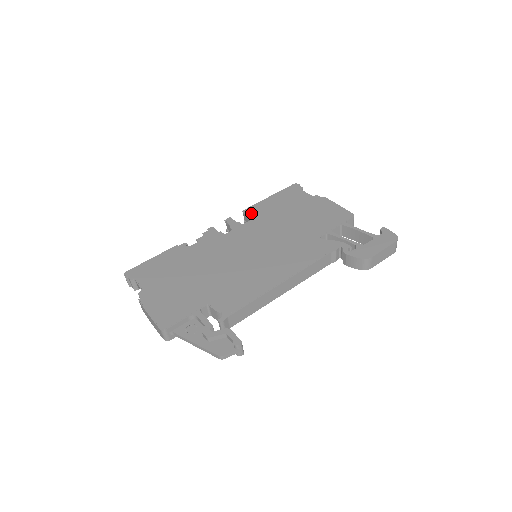
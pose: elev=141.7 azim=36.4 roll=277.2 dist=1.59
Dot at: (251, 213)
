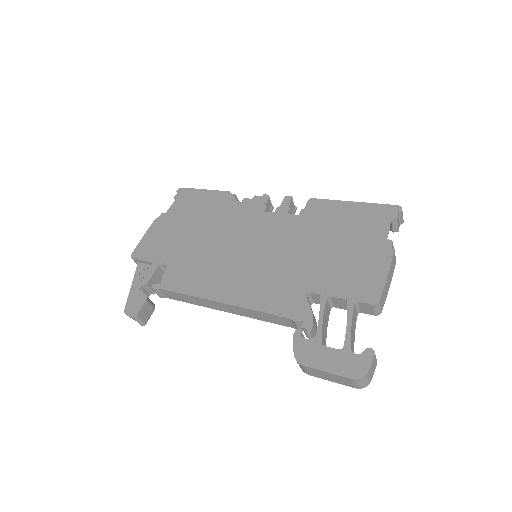
Dot at: (311, 207)
